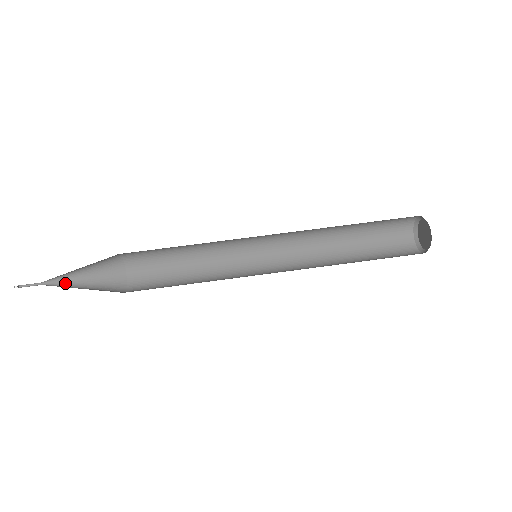
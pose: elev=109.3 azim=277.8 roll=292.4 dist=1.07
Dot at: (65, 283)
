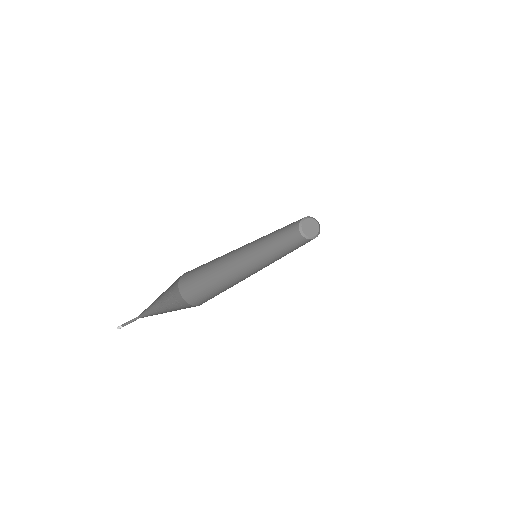
Dot at: (153, 313)
